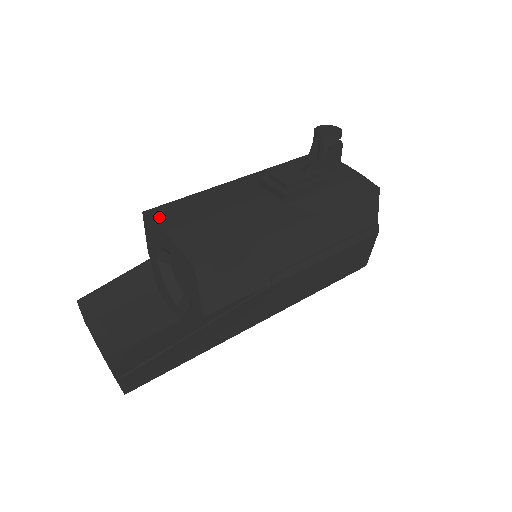
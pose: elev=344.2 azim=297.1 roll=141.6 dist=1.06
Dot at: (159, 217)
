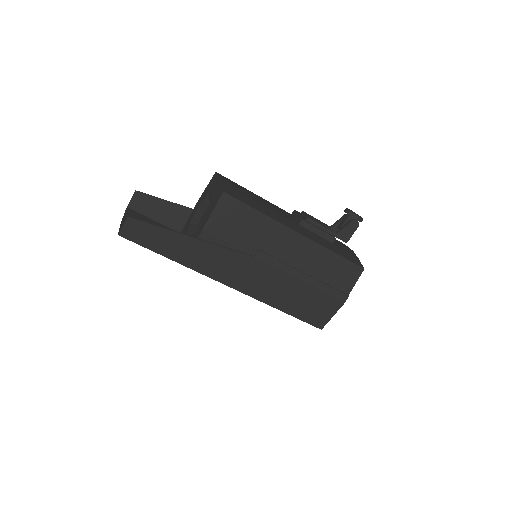
Dot at: (223, 176)
